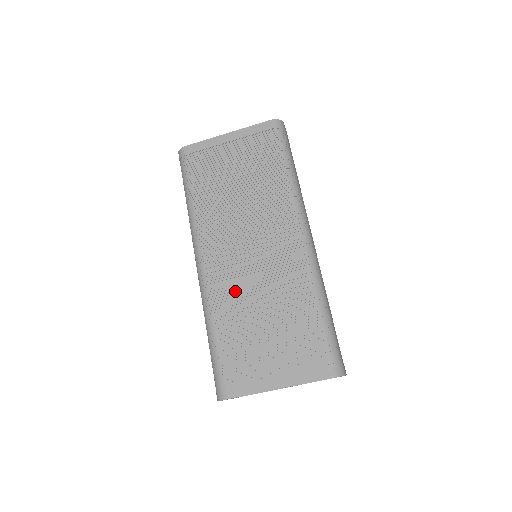
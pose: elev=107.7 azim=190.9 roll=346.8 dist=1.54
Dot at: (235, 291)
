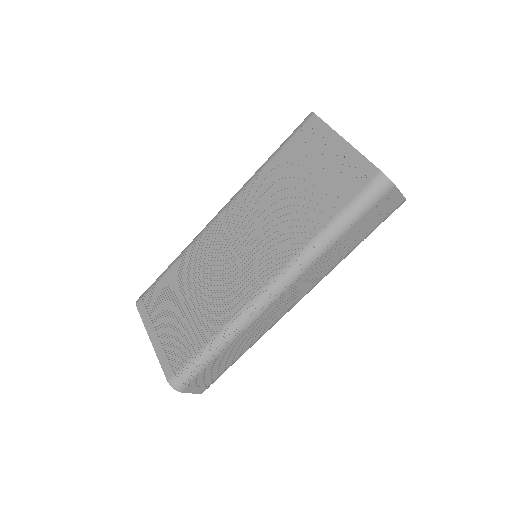
Dot at: (205, 259)
